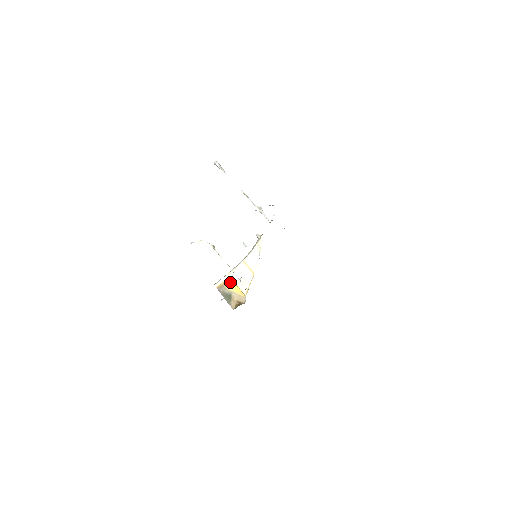
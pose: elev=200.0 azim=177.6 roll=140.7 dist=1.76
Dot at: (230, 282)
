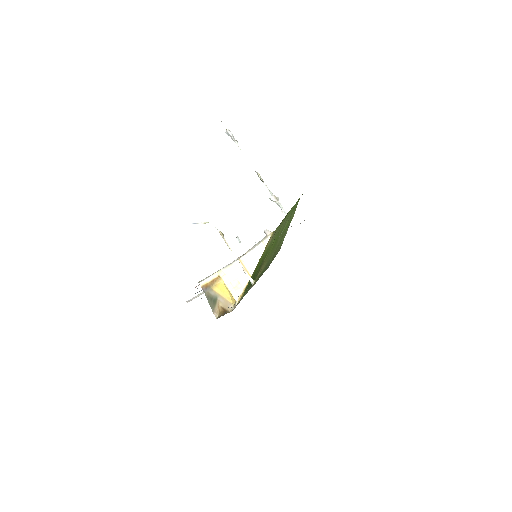
Dot at: (219, 282)
